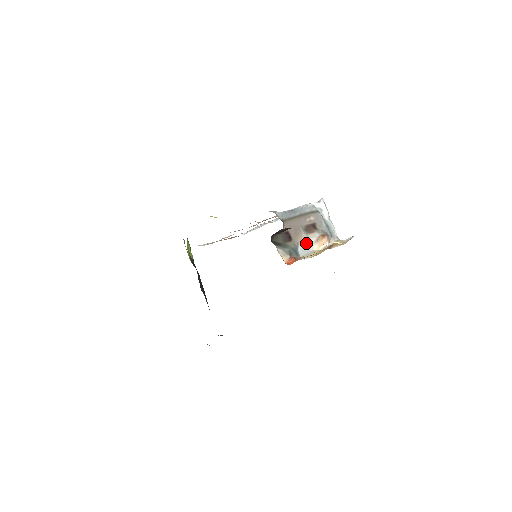
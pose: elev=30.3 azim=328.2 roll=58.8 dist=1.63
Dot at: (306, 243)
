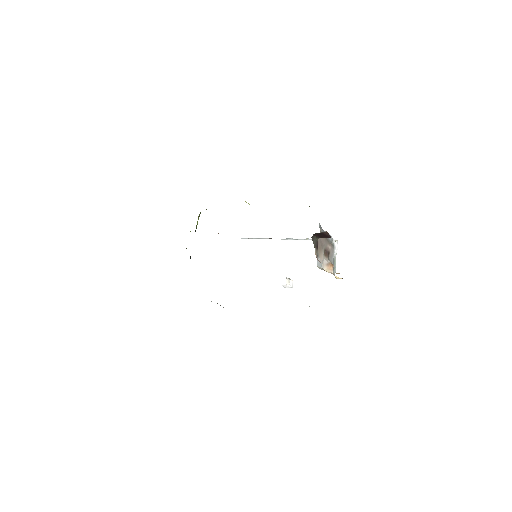
Dot at: (322, 260)
